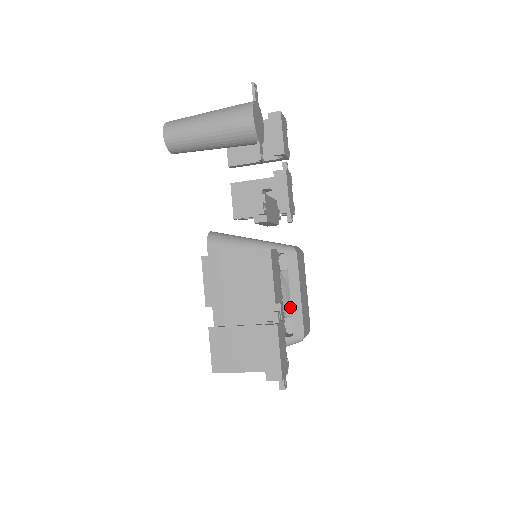
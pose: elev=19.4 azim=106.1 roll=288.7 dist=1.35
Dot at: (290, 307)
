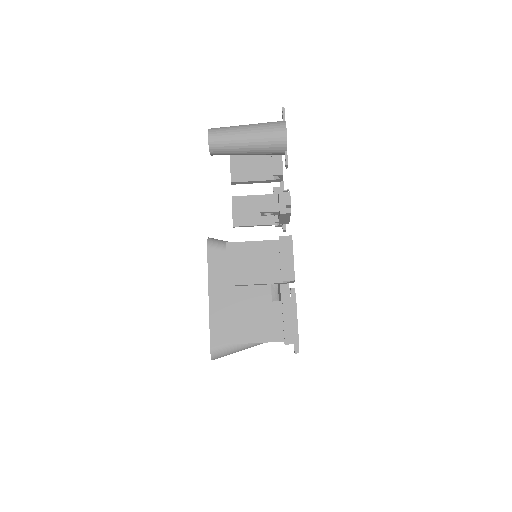
Dot at: occluded
